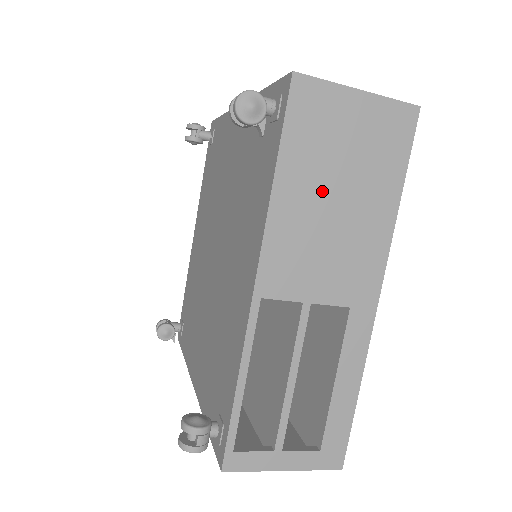
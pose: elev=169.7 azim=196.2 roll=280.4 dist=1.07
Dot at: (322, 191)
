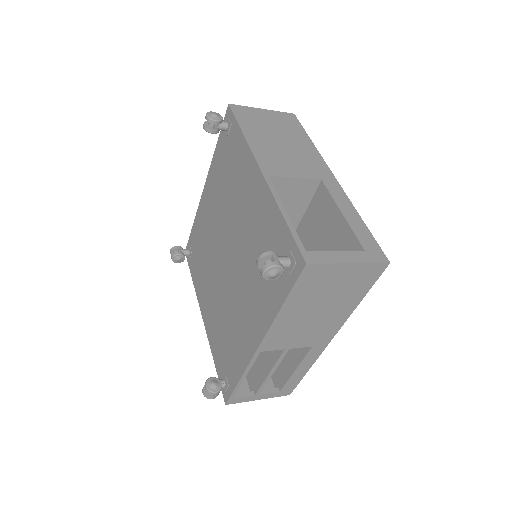
Dot at: (310, 309)
